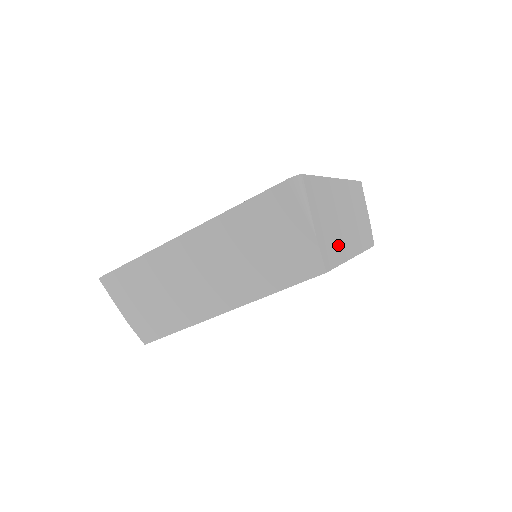
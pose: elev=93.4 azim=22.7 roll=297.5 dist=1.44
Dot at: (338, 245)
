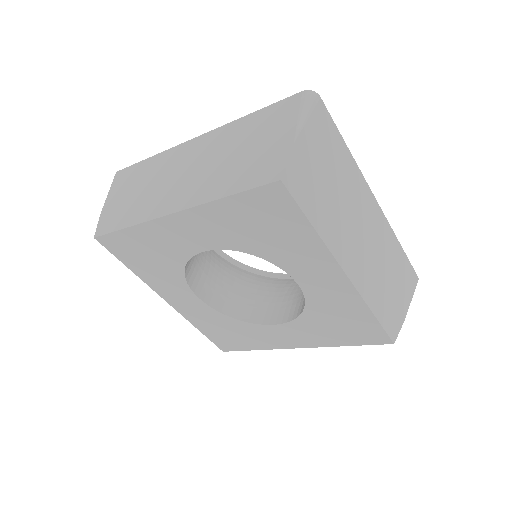
Dot at: (325, 214)
